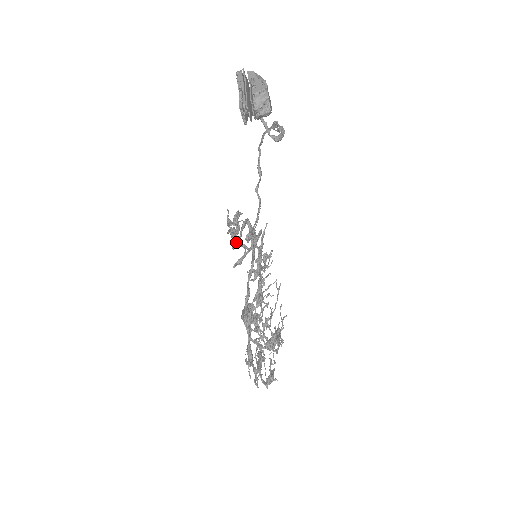
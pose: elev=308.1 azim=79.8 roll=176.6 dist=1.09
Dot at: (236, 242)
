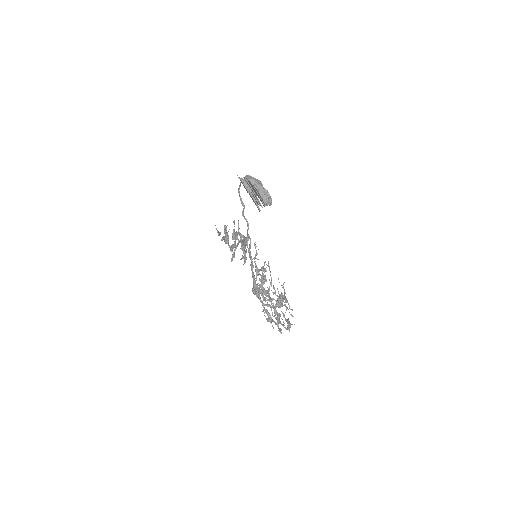
Dot at: (233, 247)
